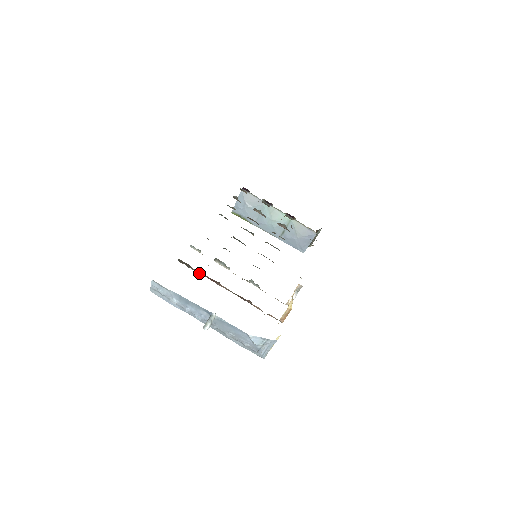
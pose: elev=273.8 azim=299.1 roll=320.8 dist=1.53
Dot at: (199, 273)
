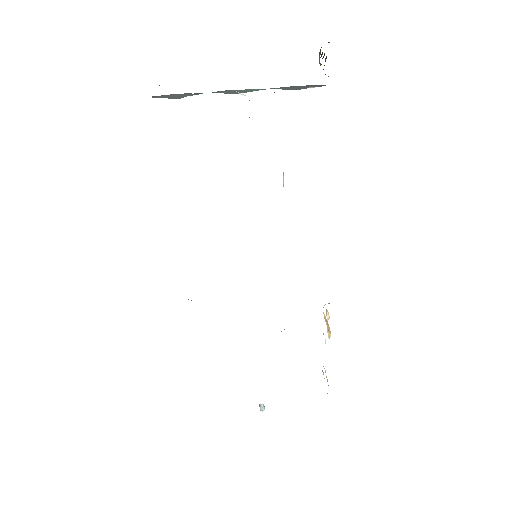
Dot at: occluded
